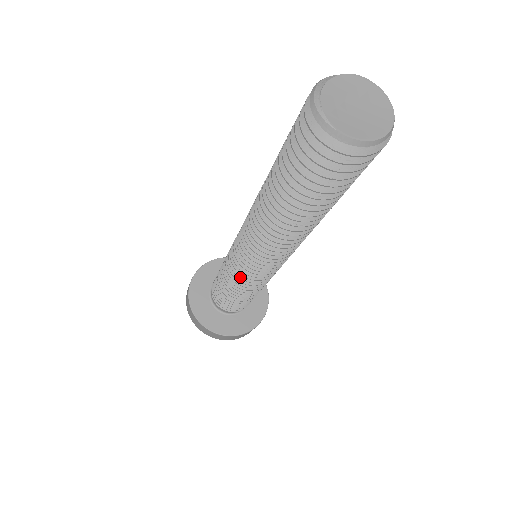
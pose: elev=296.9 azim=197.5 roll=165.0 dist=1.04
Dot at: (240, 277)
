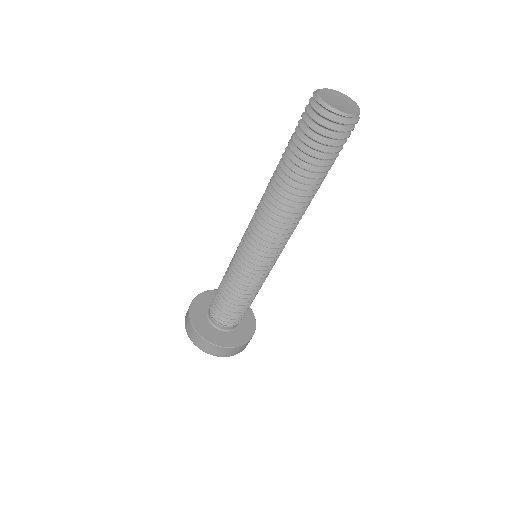
Dot at: (239, 265)
